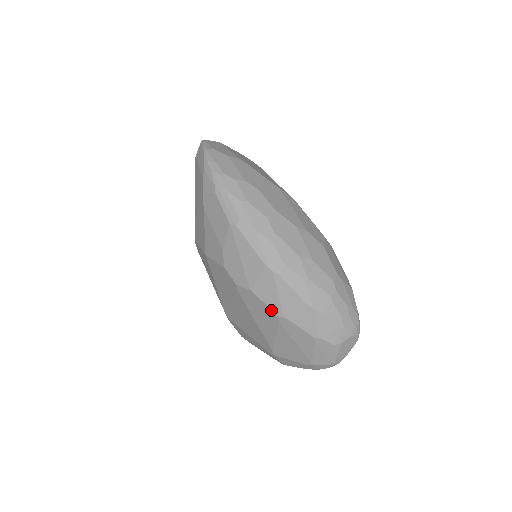
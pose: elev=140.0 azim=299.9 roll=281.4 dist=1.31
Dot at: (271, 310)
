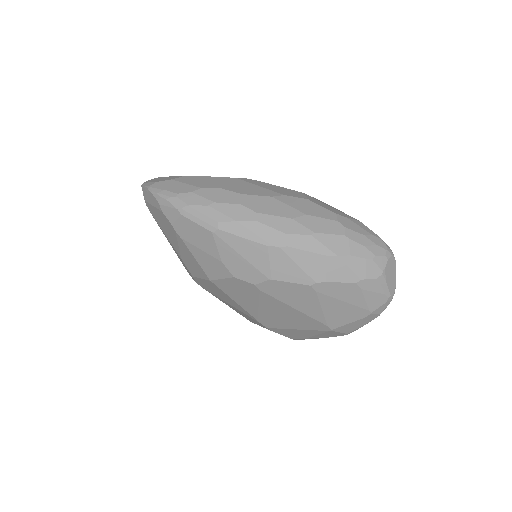
Dot at: (301, 285)
